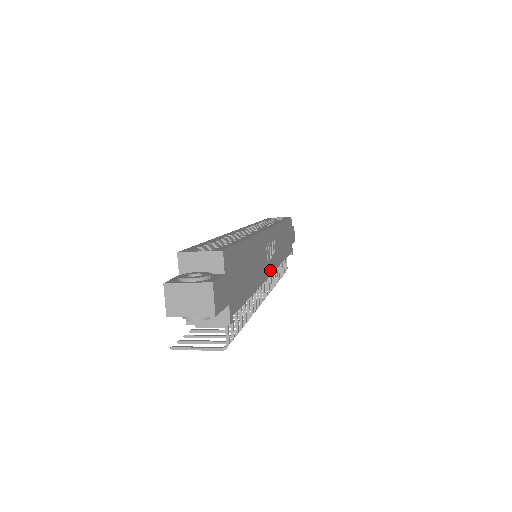
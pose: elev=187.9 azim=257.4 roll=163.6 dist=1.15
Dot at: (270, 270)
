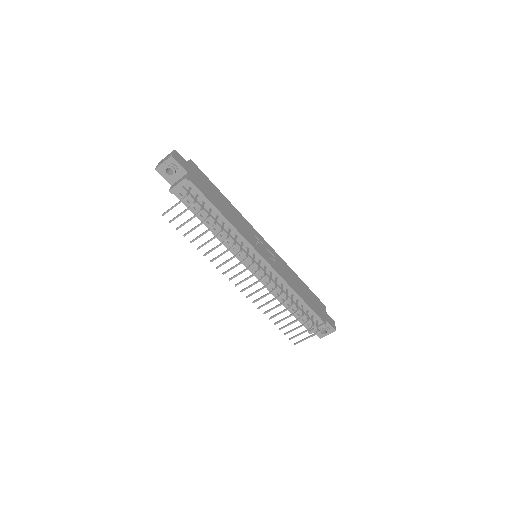
Dot at: (260, 253)
